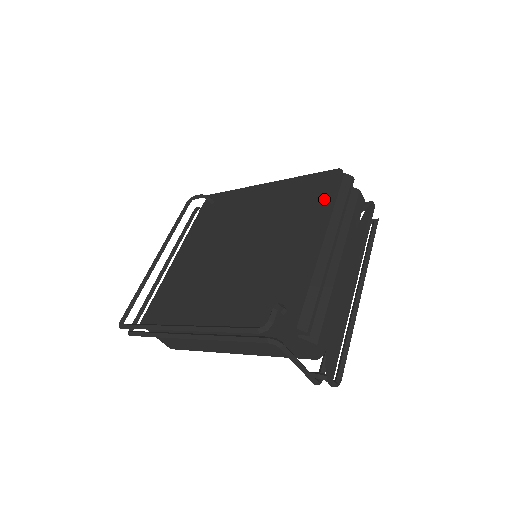
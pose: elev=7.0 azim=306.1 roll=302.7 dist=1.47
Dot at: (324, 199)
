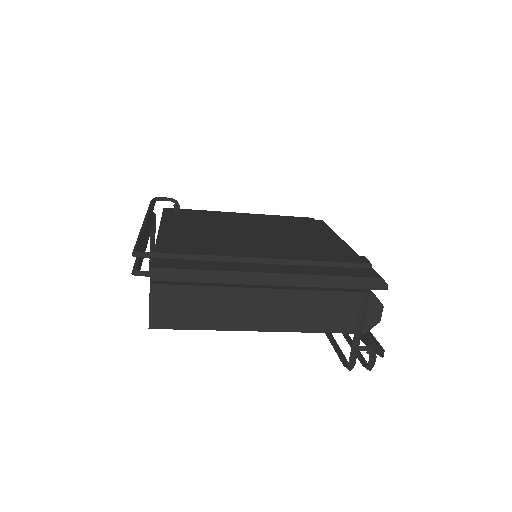
Dot at: (319, 227)
